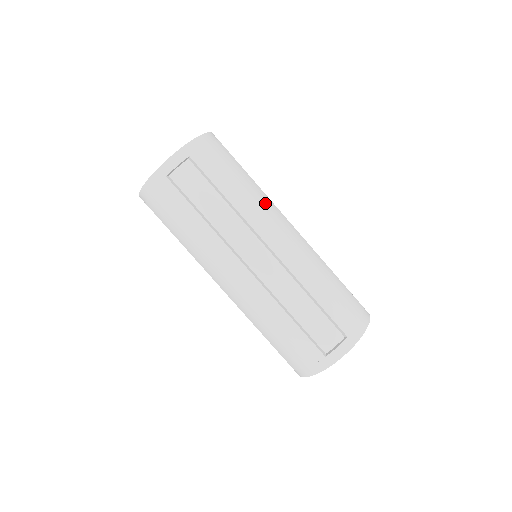
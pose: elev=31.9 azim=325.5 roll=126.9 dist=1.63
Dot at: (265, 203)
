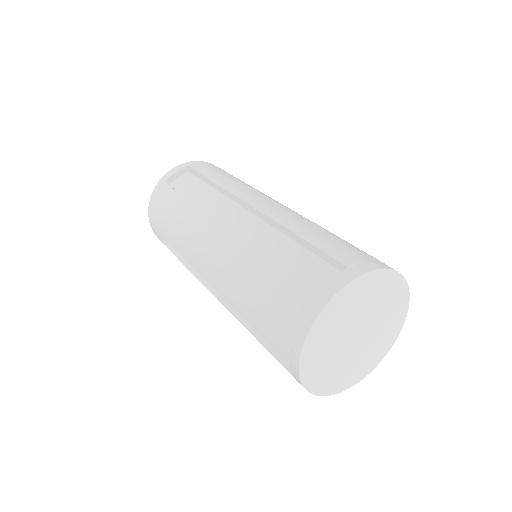
Dot at: (259, 191)
